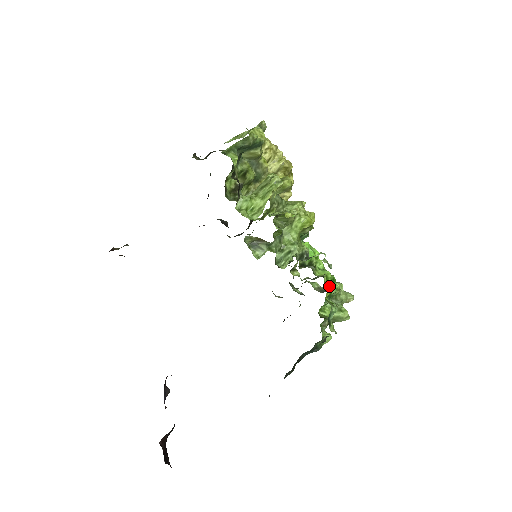
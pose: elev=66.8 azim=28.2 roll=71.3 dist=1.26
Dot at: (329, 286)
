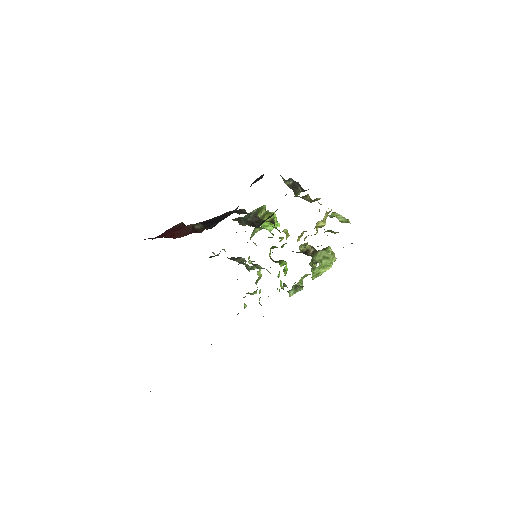
Dot at: occluded
